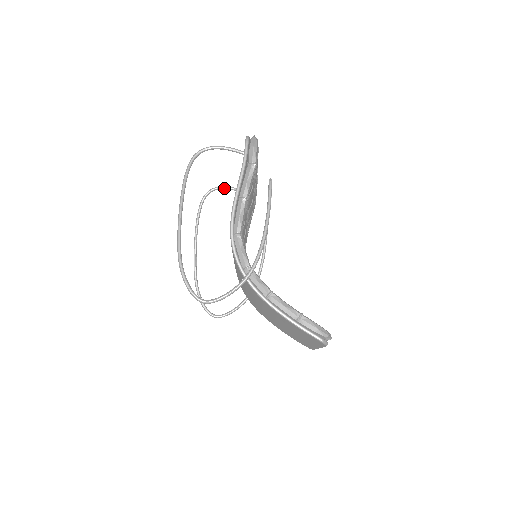
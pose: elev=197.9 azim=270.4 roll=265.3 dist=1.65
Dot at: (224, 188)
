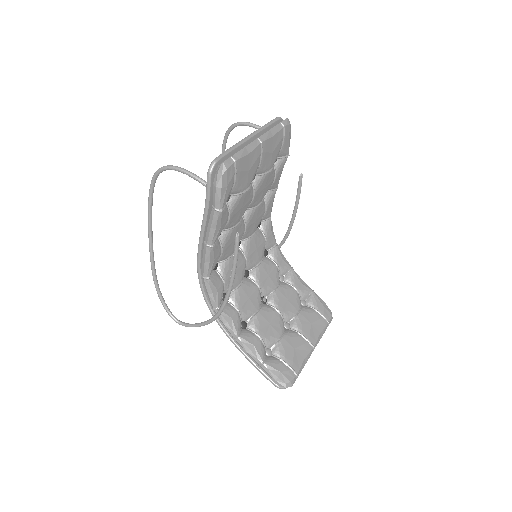
Dot at: (249, 126)
